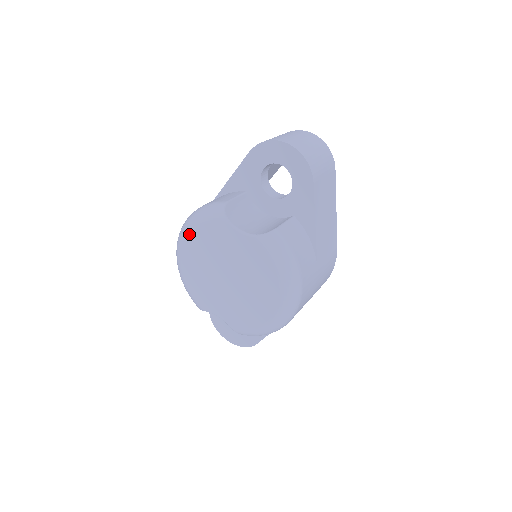
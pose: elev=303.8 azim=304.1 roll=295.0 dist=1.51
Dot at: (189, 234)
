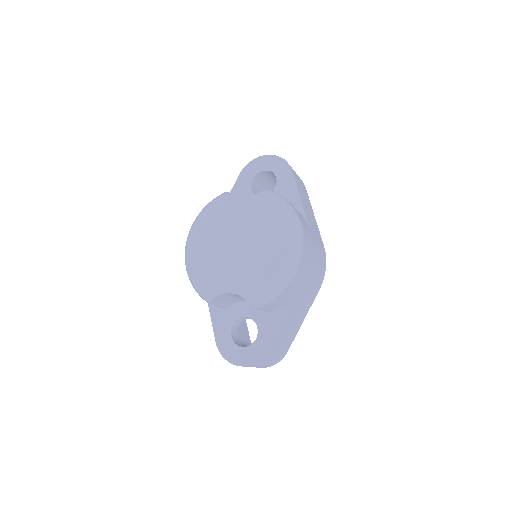
Dot at: (198, 225)
